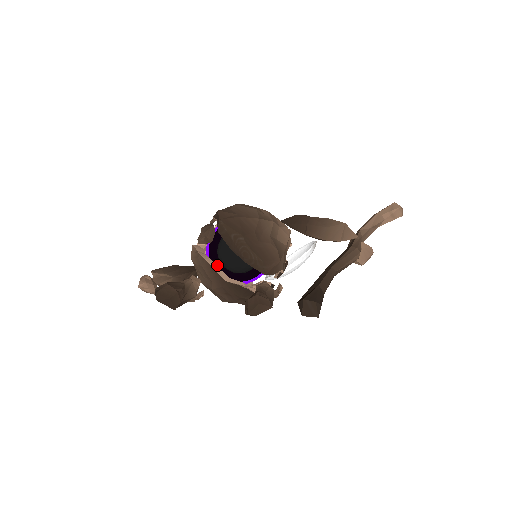
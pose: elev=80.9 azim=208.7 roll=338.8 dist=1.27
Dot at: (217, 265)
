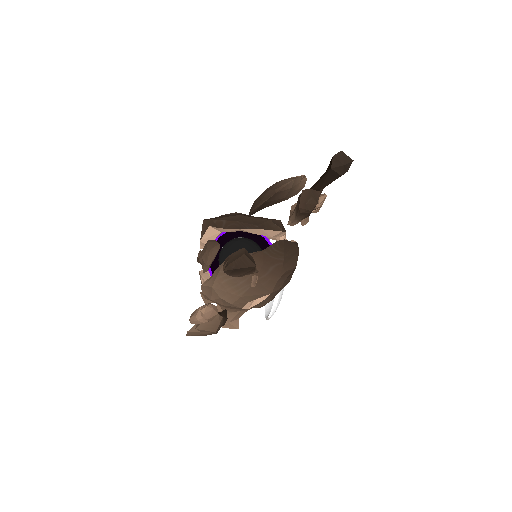
Dot at: occluded
